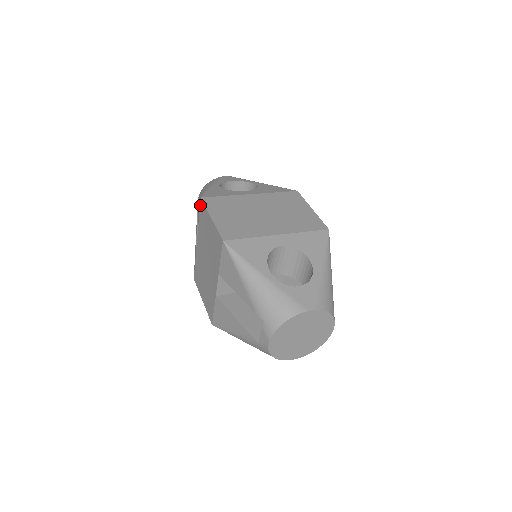
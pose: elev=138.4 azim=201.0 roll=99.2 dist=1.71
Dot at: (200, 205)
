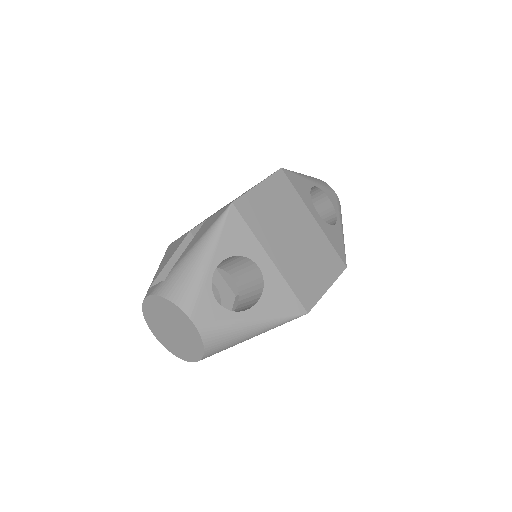
Dot at: occluded
